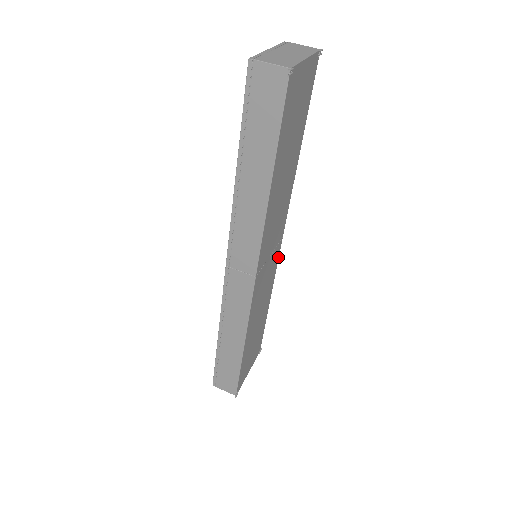
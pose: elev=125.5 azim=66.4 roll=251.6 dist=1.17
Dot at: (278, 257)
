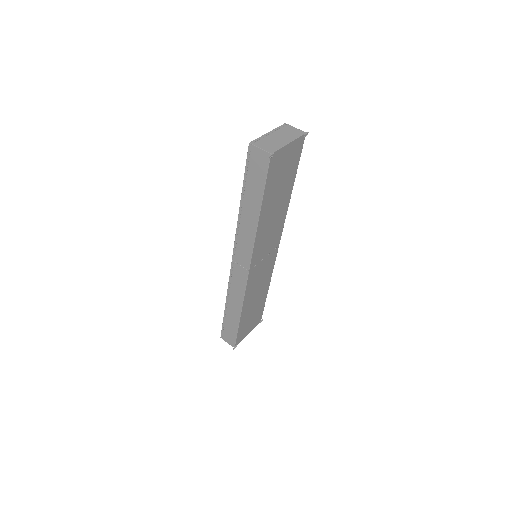
Dot at: (275, 258)
